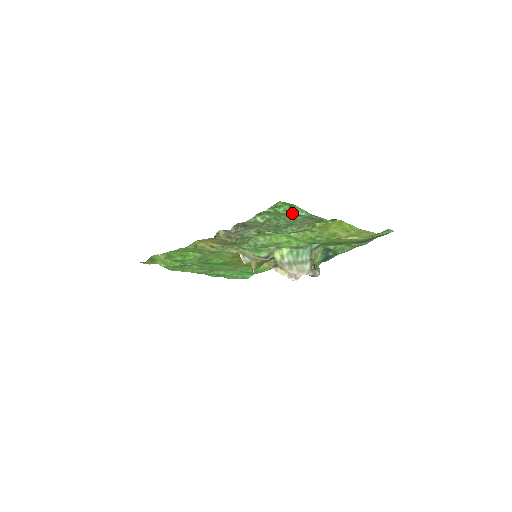
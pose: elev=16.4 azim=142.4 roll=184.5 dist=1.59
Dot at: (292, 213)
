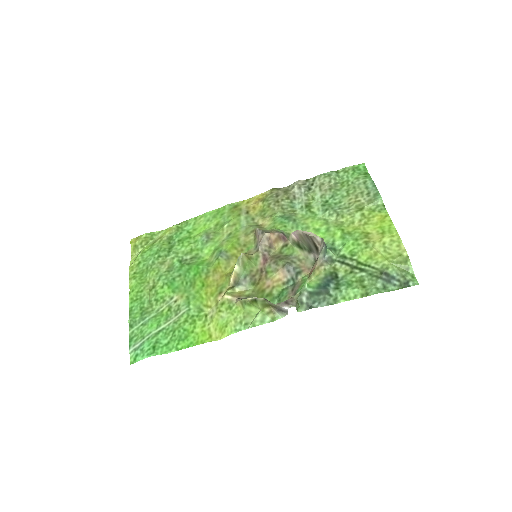
Dot at: (362, 177)
